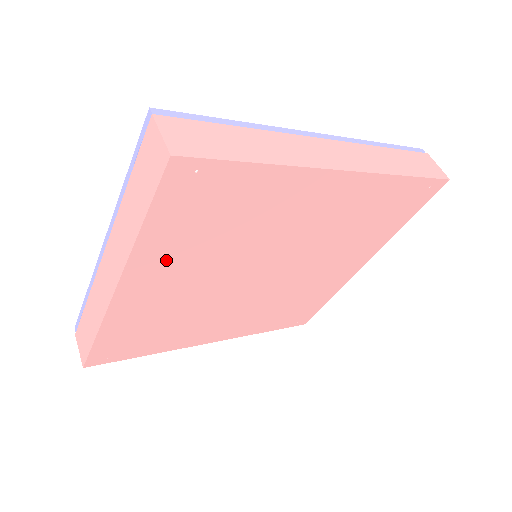
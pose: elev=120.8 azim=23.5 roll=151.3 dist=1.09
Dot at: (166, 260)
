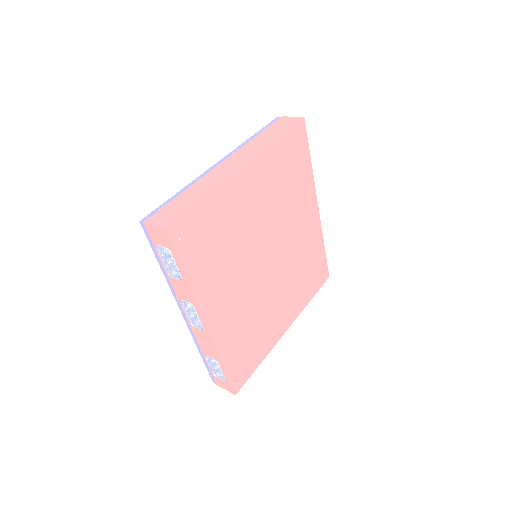
Dot at: (266, 174)
